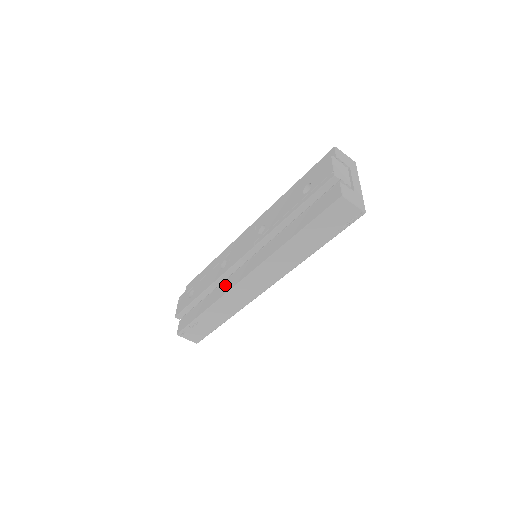
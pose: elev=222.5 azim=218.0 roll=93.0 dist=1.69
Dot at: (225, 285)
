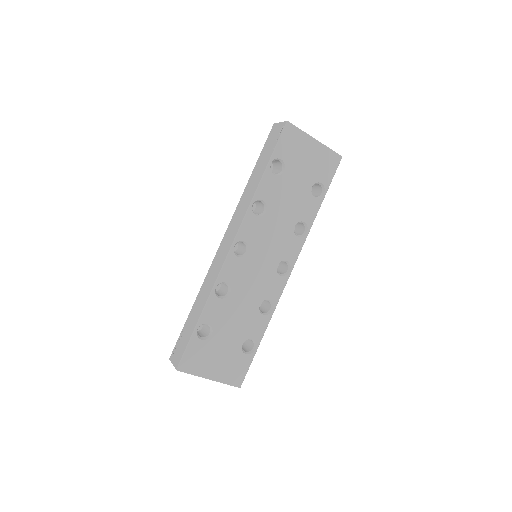
Dot at: occluded
